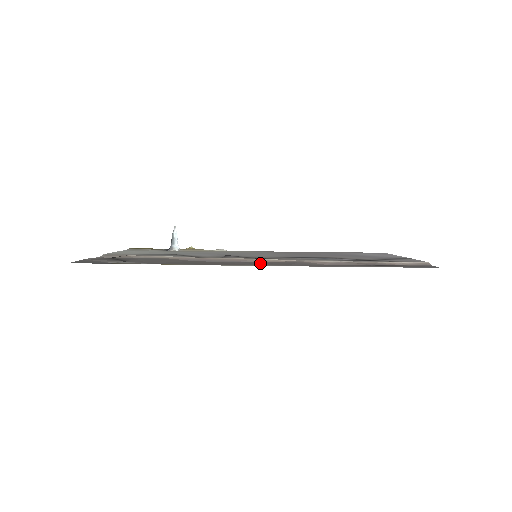
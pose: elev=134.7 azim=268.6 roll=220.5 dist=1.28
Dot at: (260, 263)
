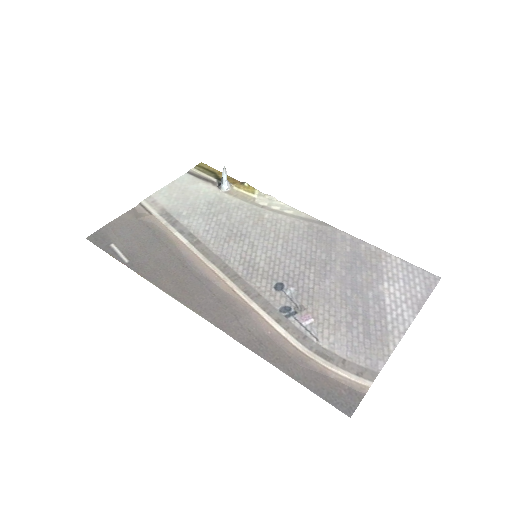
Dot at: (215, 300)
